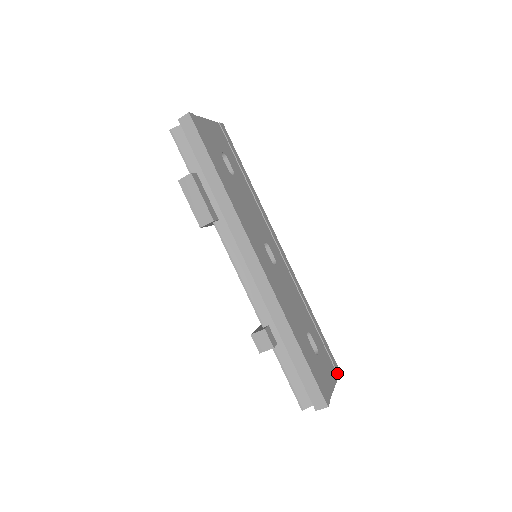
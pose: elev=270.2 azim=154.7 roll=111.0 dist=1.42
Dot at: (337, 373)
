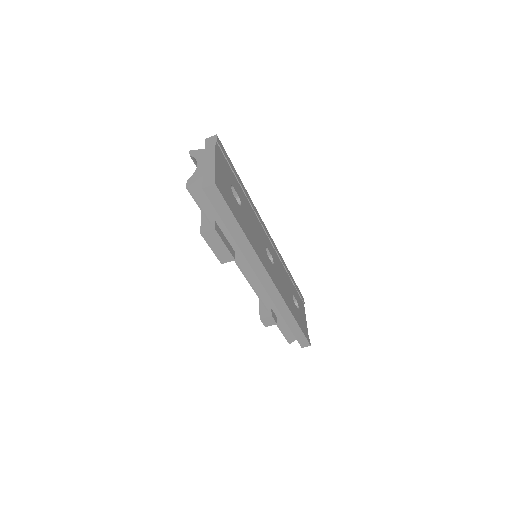
Dot at: (303, 303)
